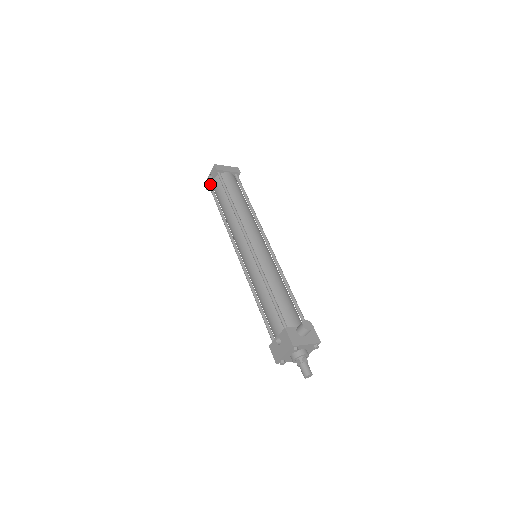
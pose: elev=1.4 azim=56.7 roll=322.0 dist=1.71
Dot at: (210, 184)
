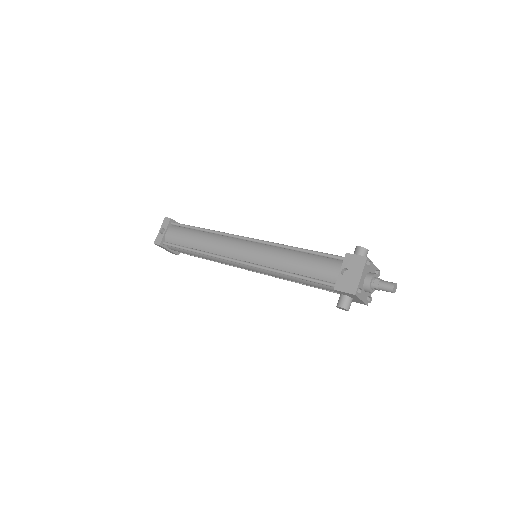
Dot at: (163, 237)
